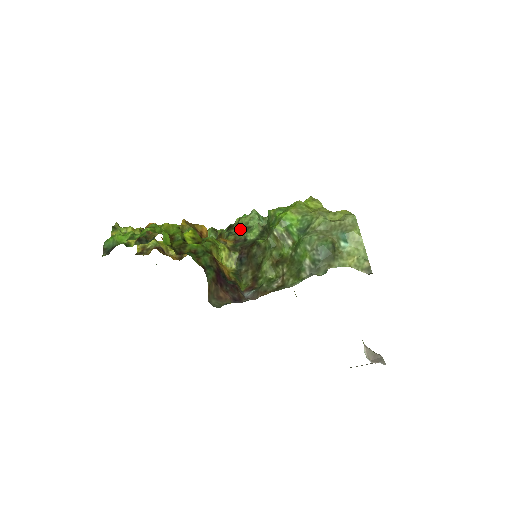
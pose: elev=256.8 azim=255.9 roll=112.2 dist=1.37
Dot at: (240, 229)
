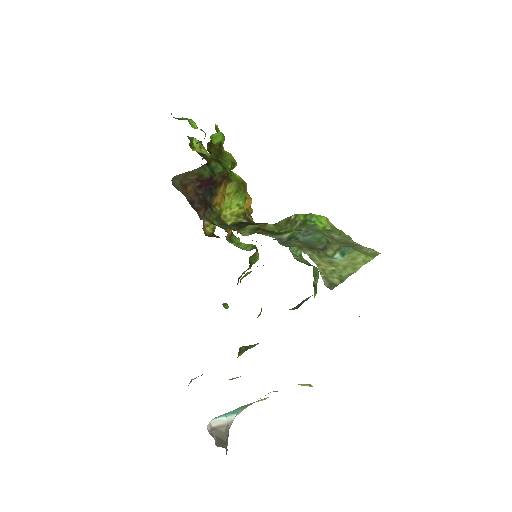
Dot at: occluded
